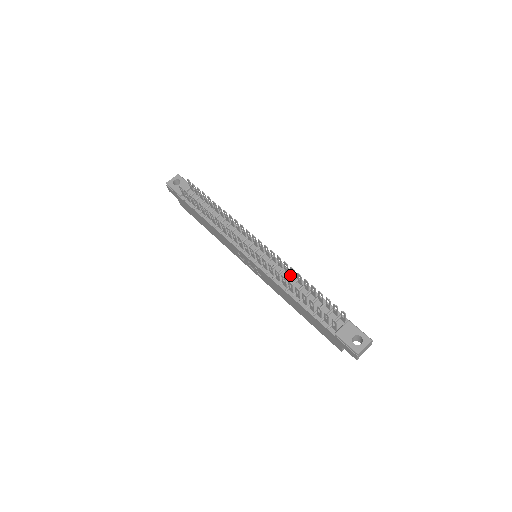
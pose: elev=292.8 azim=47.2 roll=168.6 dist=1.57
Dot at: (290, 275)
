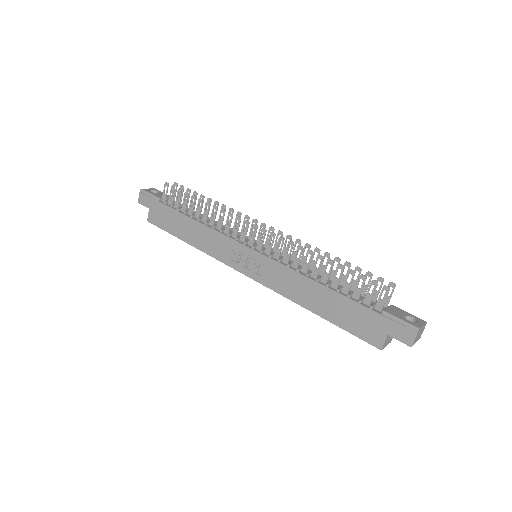
Dot at: occluded
